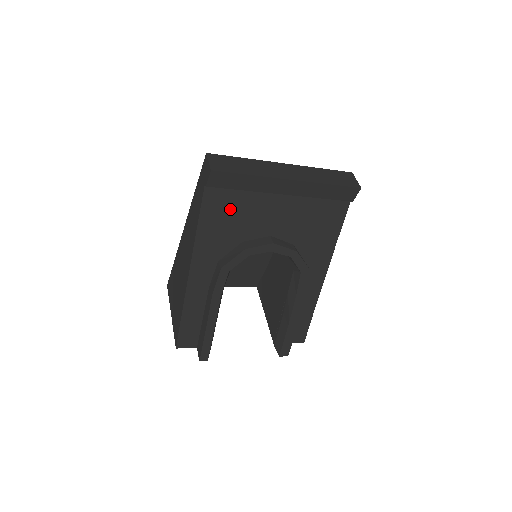
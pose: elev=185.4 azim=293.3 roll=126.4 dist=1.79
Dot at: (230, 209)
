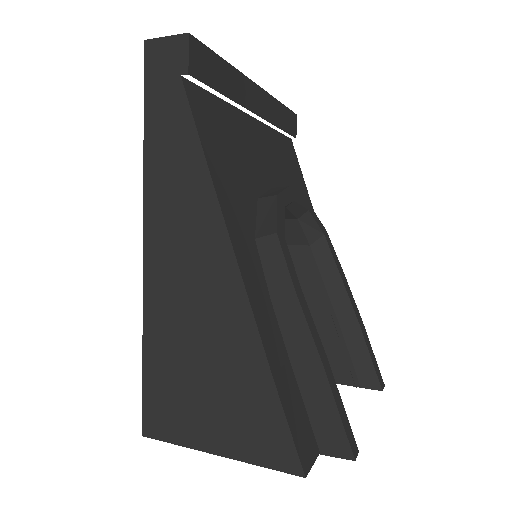
Dot at: (223, 134)
